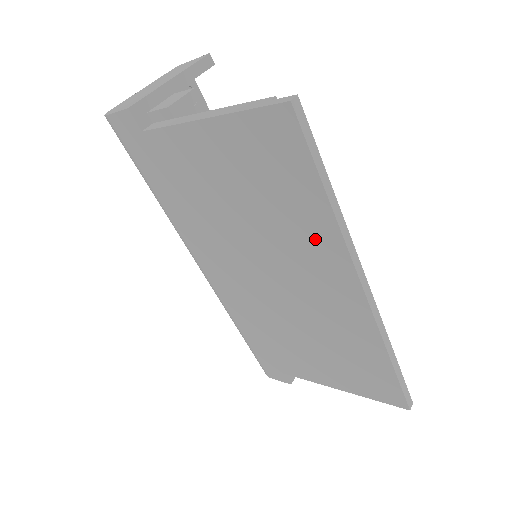
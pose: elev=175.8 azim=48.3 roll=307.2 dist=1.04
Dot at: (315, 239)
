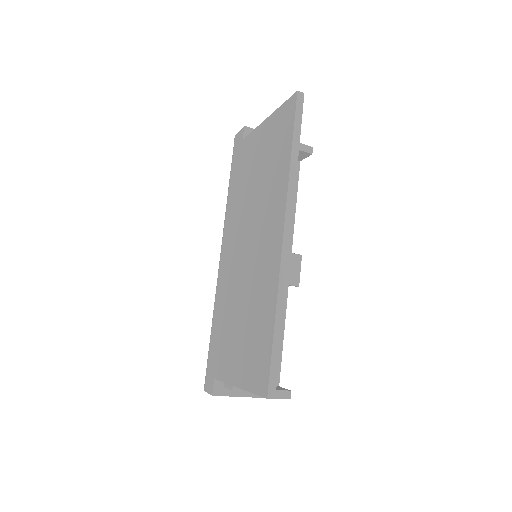
Dot at: (277, 192)
